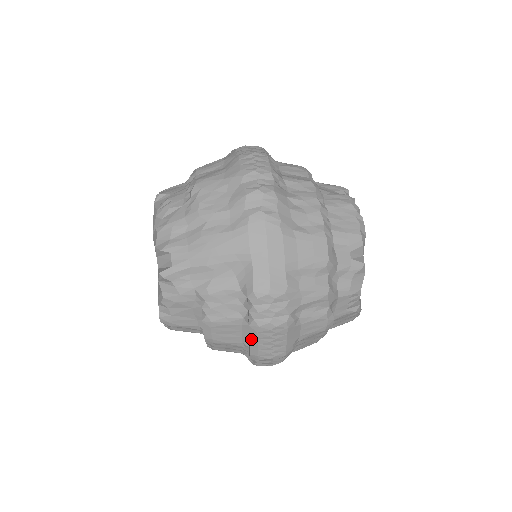
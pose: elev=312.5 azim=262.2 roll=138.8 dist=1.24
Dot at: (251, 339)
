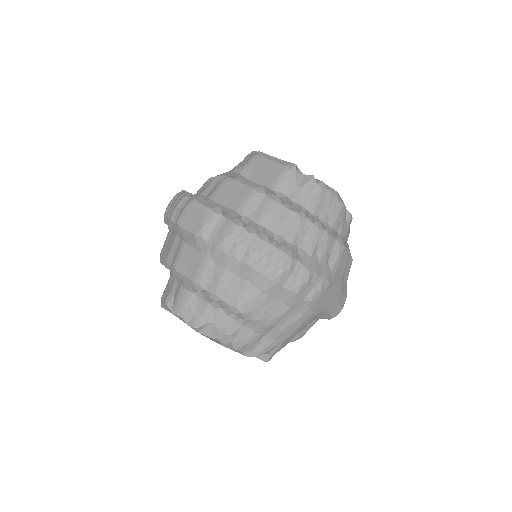
Dot at: occluded
